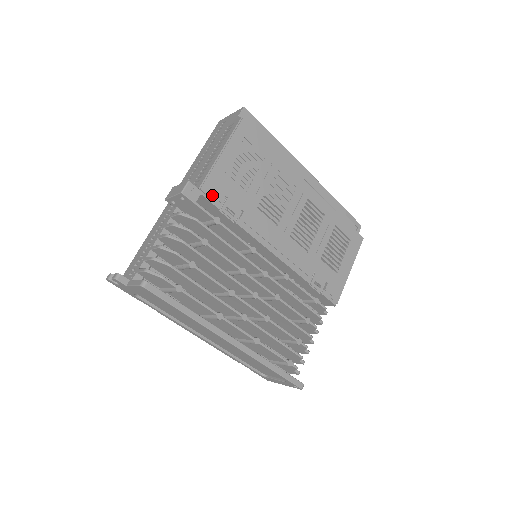
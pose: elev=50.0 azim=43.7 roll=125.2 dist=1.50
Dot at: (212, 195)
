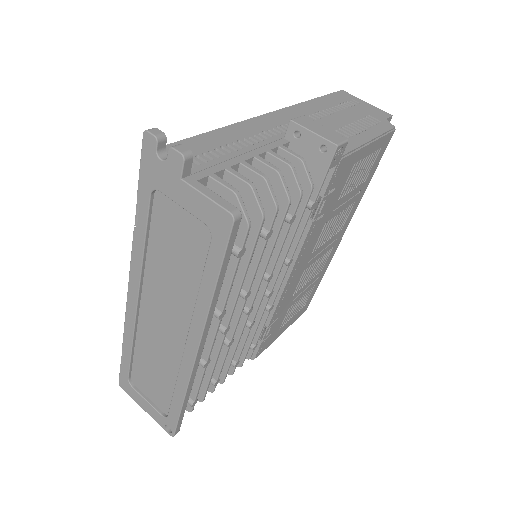
Dot at: (336, 176)
